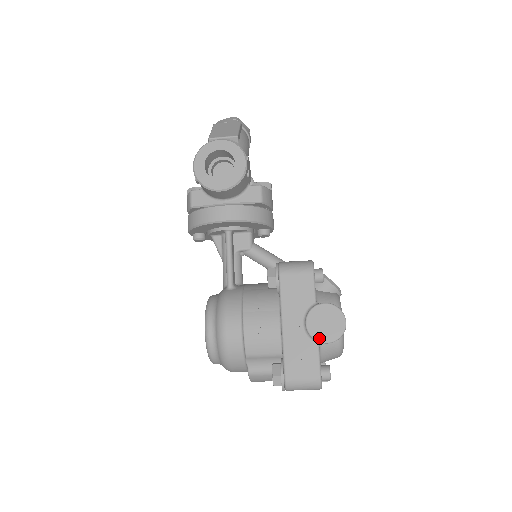
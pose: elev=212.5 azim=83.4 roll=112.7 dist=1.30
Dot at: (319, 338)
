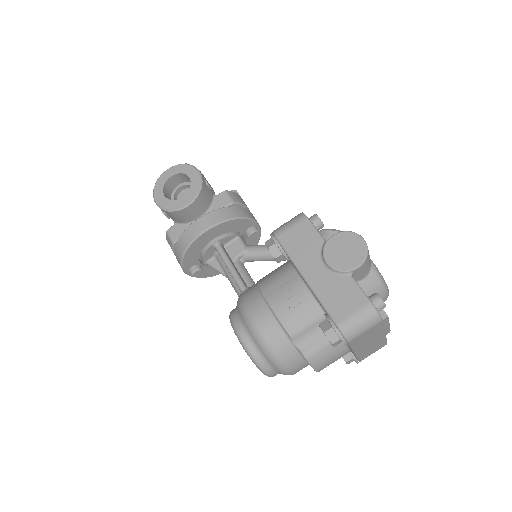
Dot at: (347, 268)
